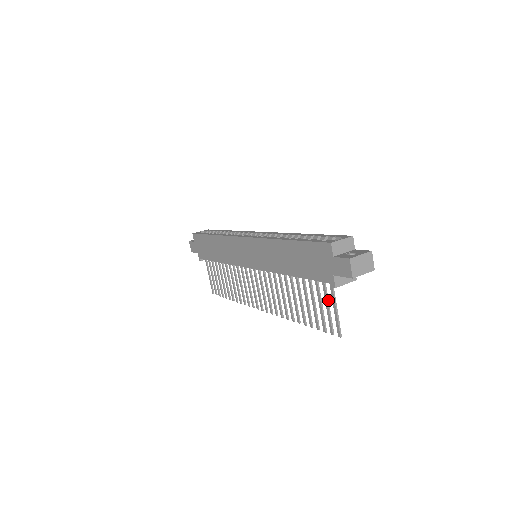
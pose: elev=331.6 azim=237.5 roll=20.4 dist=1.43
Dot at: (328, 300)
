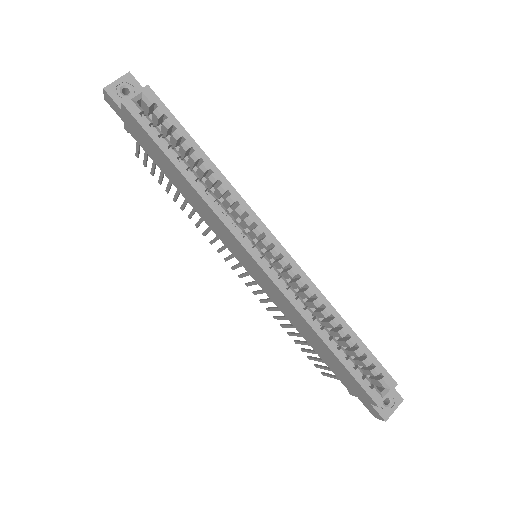
Dot at: occluded
